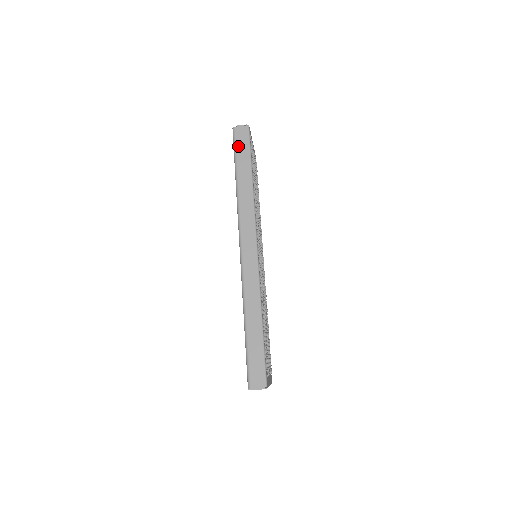
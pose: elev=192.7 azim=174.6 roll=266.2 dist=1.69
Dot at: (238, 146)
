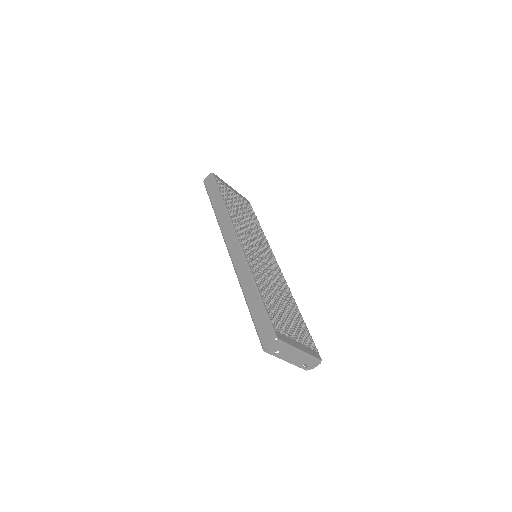
Dot at: (209, 189)
